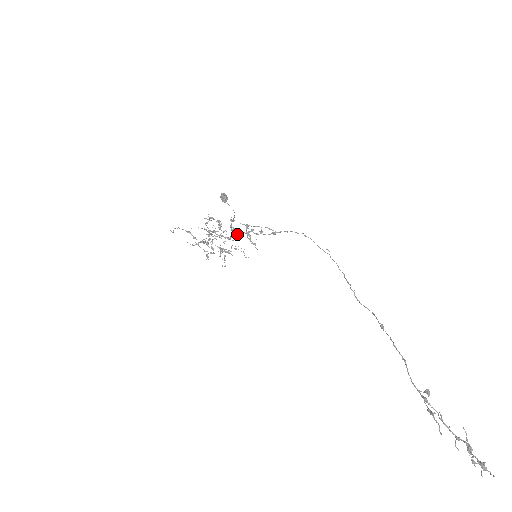
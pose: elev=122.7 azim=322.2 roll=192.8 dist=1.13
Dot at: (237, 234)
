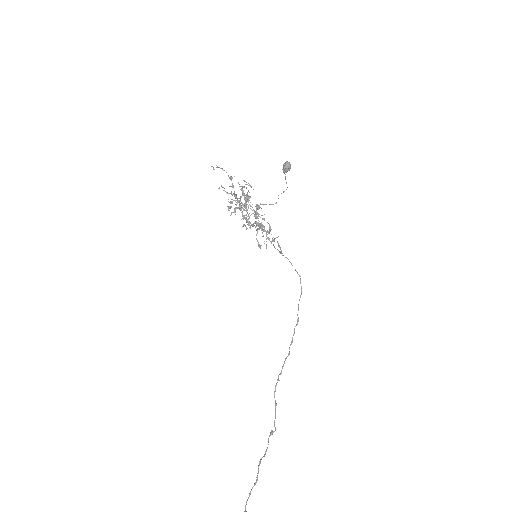
Dot at: (262, 218)
